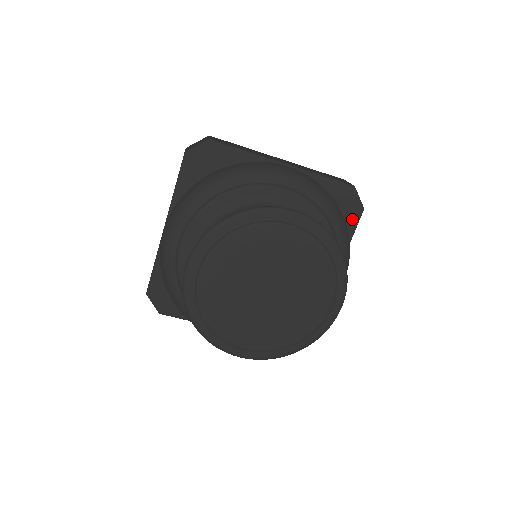
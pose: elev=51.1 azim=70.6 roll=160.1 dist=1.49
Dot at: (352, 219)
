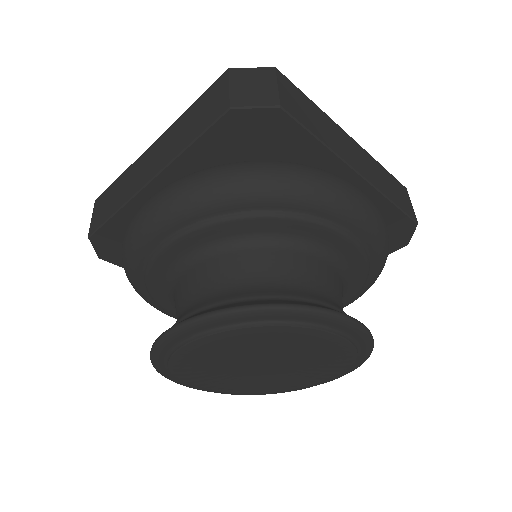
Dot at: occluded
